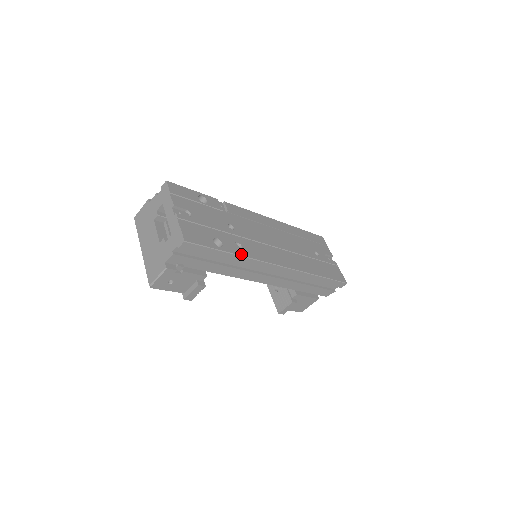
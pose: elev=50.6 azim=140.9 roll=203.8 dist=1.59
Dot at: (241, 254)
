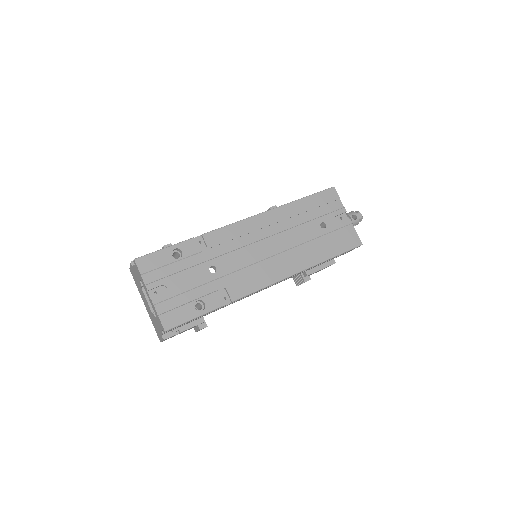
Dot at: (228, 298)
